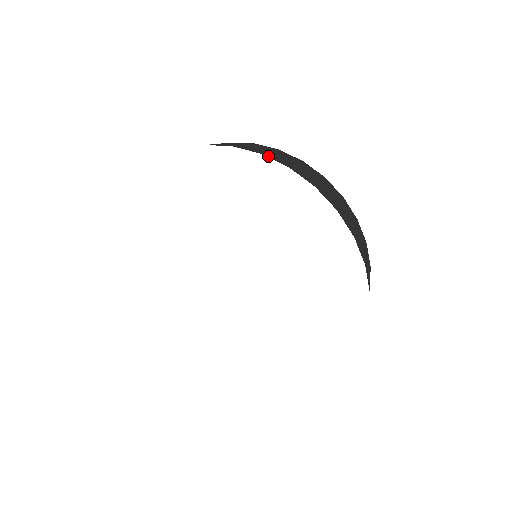
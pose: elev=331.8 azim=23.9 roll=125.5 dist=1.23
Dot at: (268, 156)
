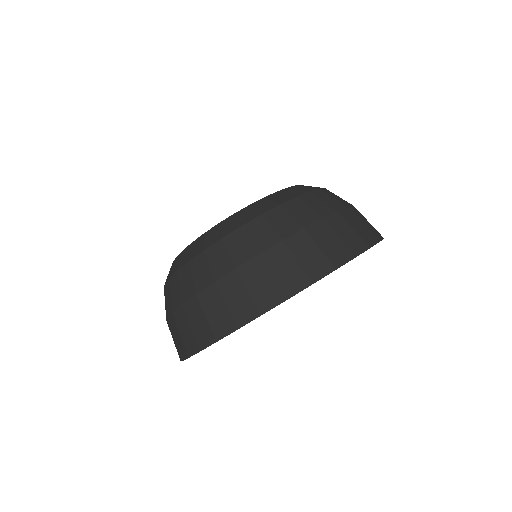
Dot at: (379, 239)
